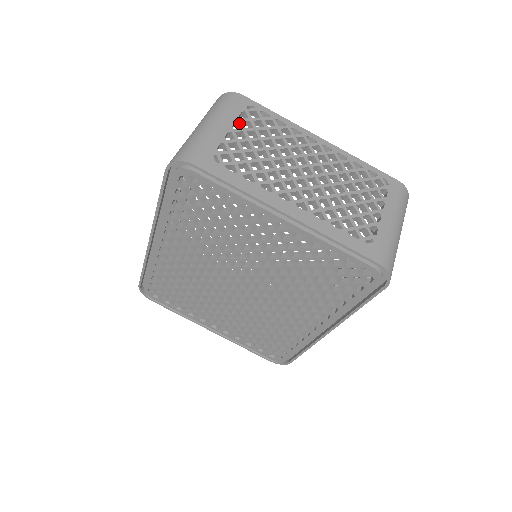
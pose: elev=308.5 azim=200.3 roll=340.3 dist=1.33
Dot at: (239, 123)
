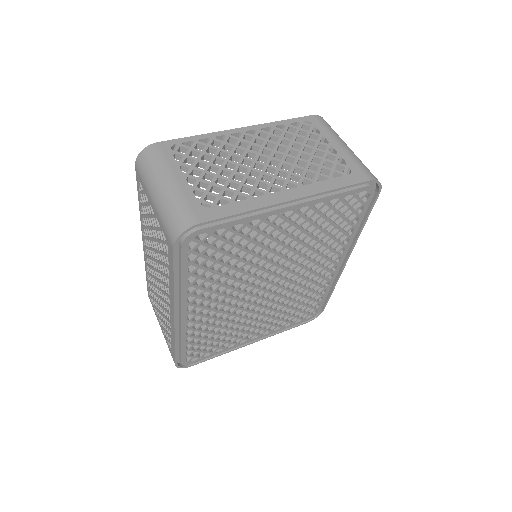
Dot at: (183, 166)
